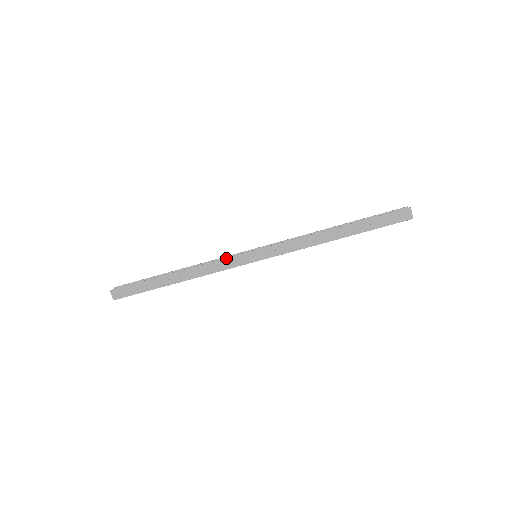
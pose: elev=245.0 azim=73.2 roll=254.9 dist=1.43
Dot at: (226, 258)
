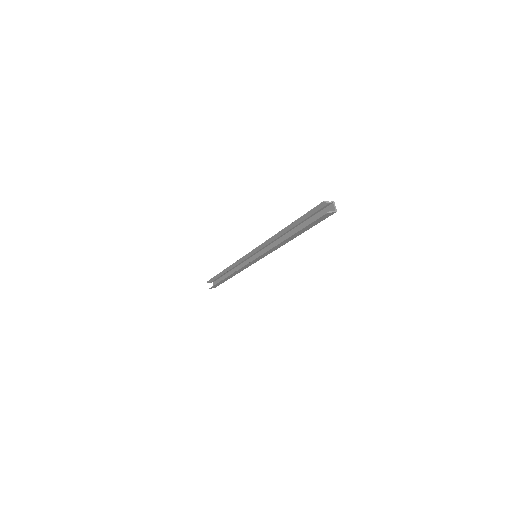
Dot at: occluded
